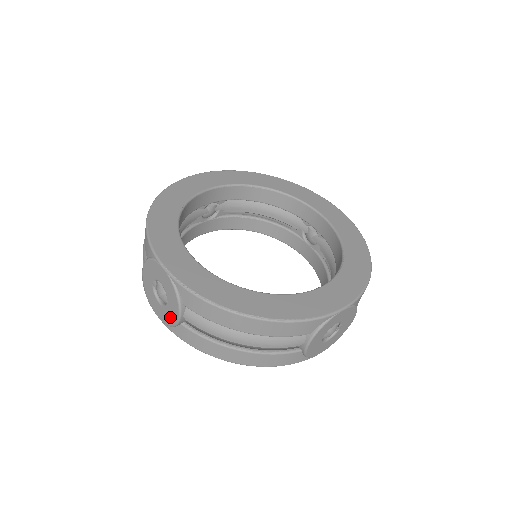
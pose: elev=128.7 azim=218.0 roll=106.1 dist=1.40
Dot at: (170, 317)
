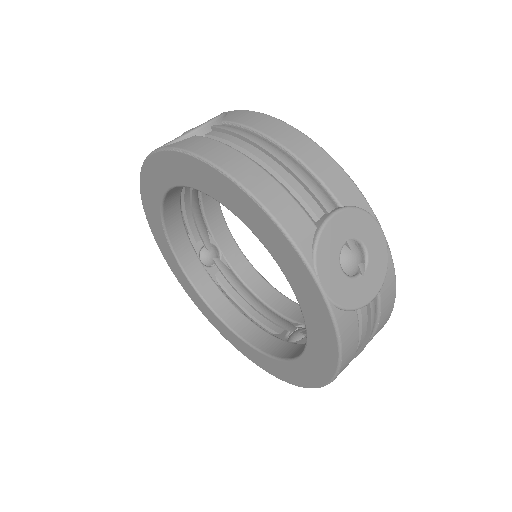
Dot at: occluded
